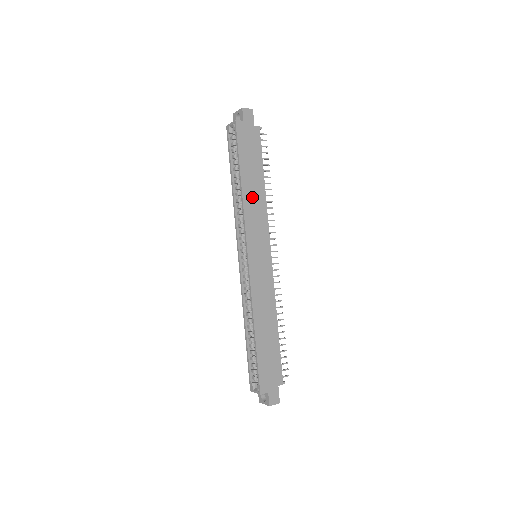
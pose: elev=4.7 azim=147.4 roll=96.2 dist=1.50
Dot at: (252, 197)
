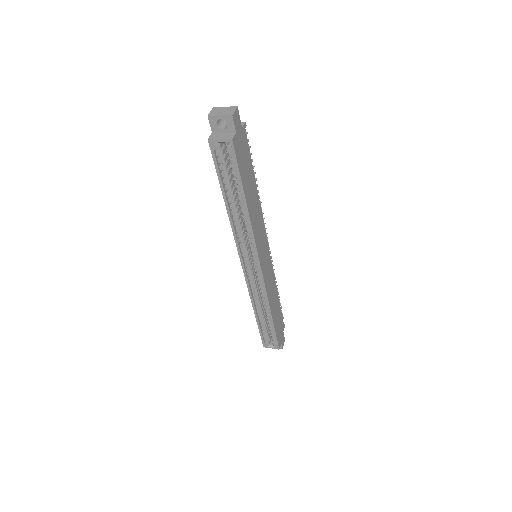
Dot at: (254, 212)
